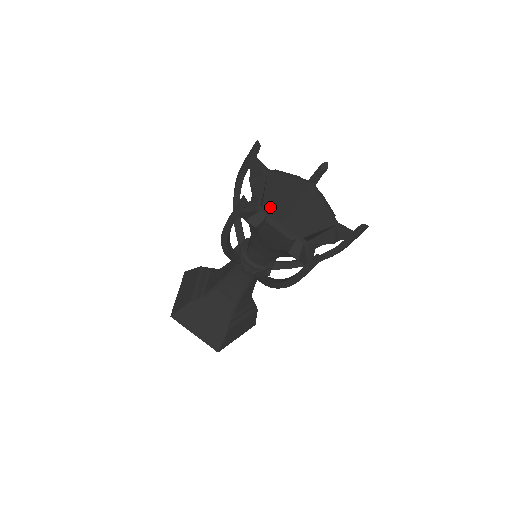
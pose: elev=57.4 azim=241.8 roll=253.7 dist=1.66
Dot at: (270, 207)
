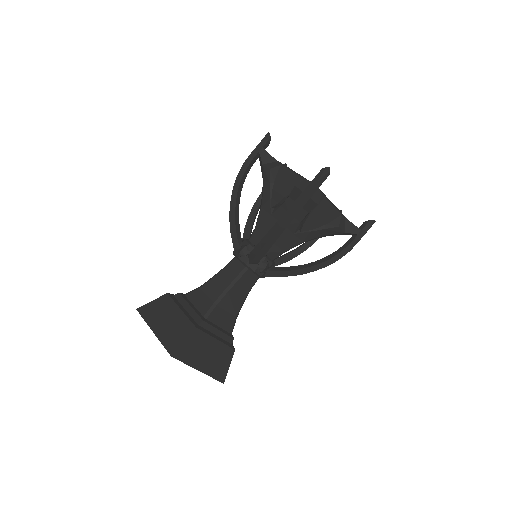
Dot at: occluded
